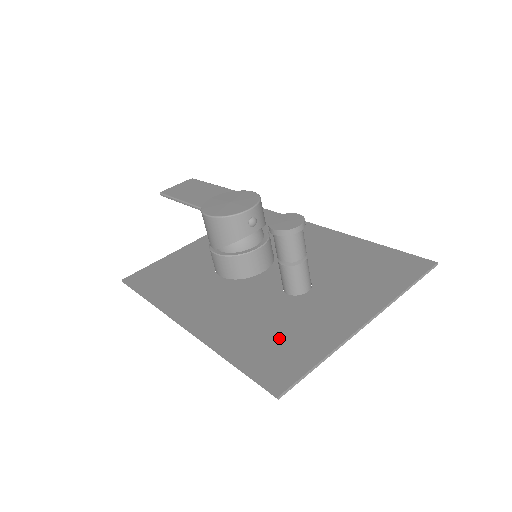
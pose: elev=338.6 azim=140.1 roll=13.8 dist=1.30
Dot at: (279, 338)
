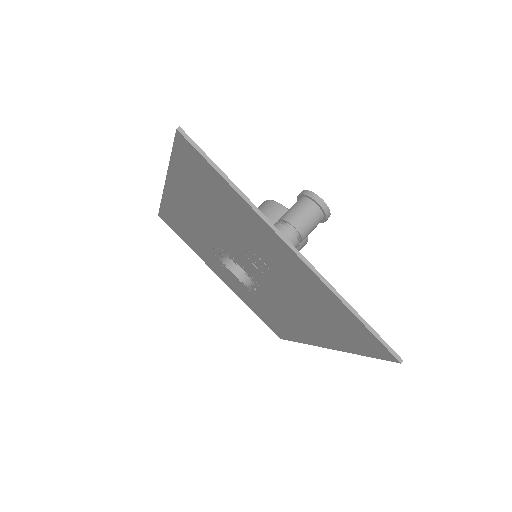
Dot at: occluded
